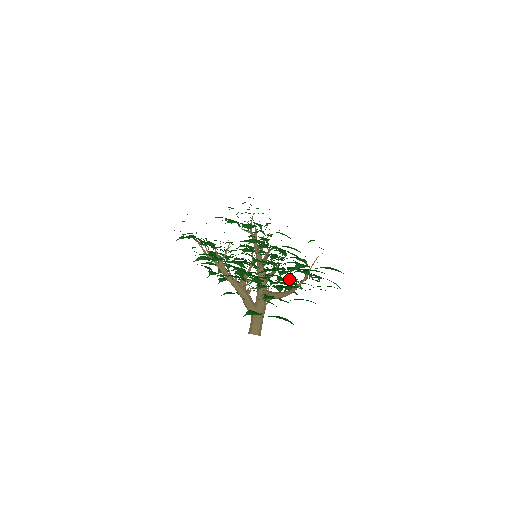
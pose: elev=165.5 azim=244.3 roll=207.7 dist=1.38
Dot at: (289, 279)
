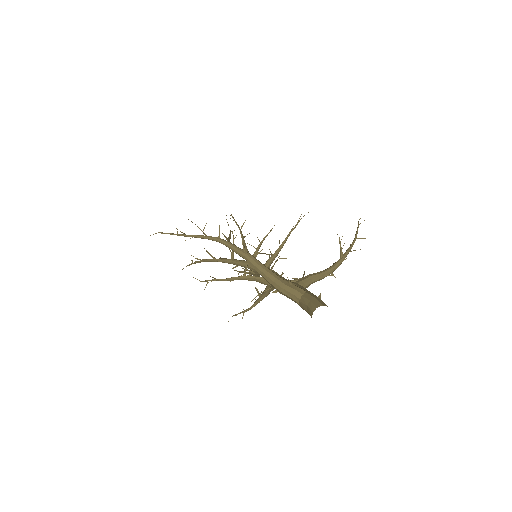
Dot at: (339, 241)
